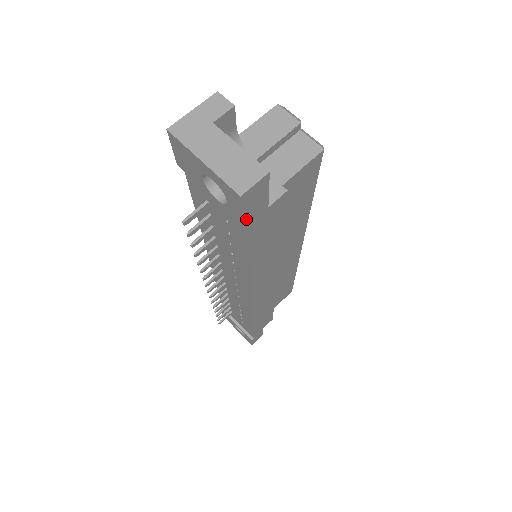
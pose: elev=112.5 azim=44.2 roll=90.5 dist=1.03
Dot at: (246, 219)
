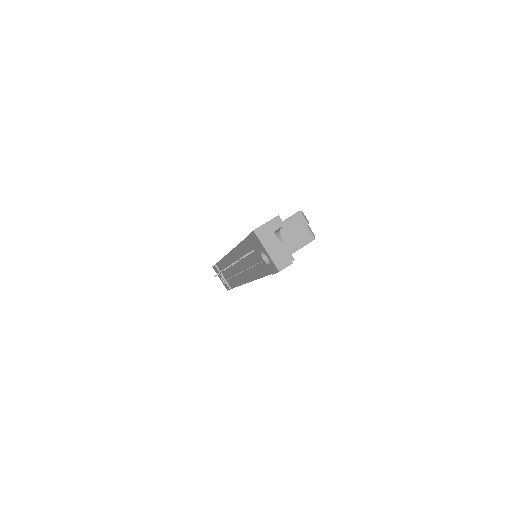
Dot at: occluded
